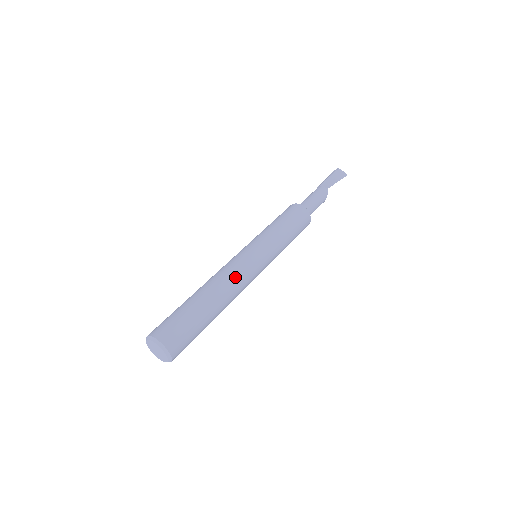
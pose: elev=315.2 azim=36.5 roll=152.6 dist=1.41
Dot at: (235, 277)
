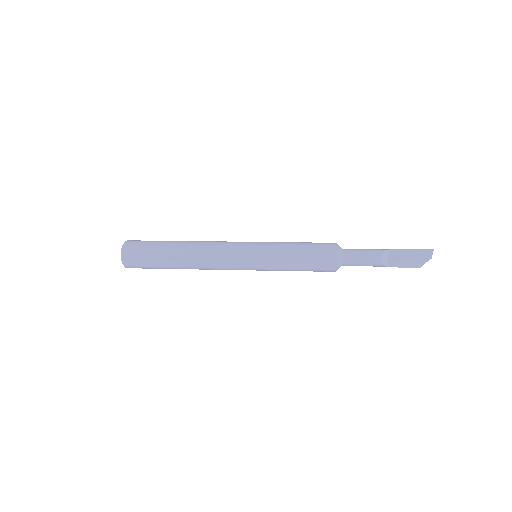
Dot at: (214, 241)
